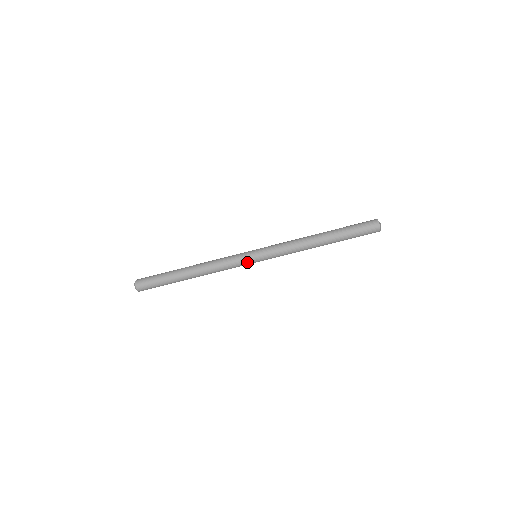
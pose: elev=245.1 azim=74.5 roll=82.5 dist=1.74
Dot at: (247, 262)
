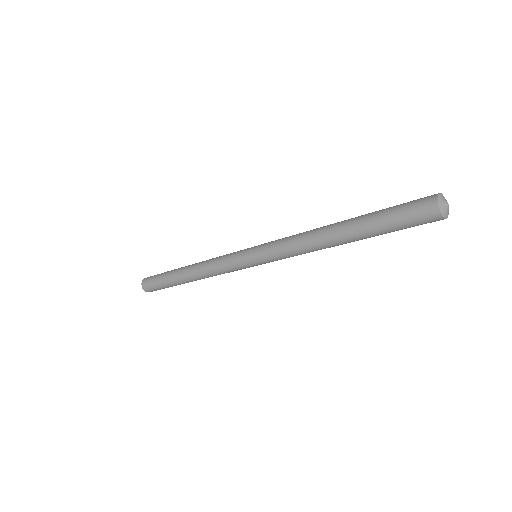
Dot at: occluded
